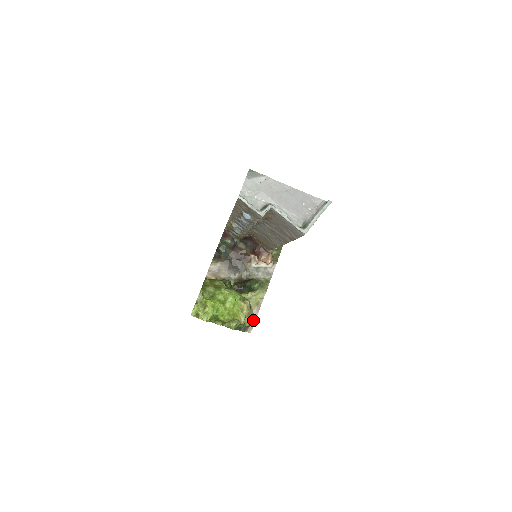
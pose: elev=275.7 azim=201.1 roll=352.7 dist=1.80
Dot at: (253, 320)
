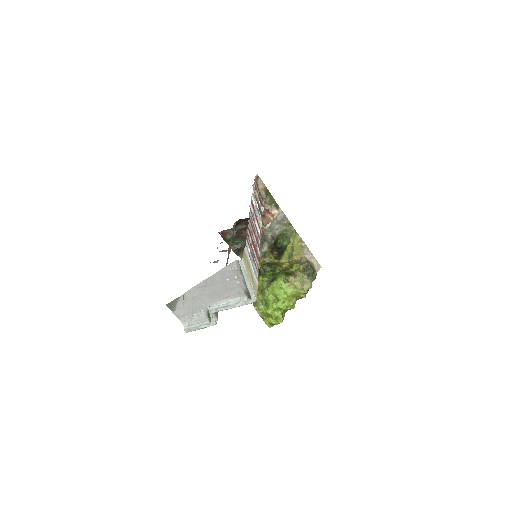
Dot at: (310, 278)
